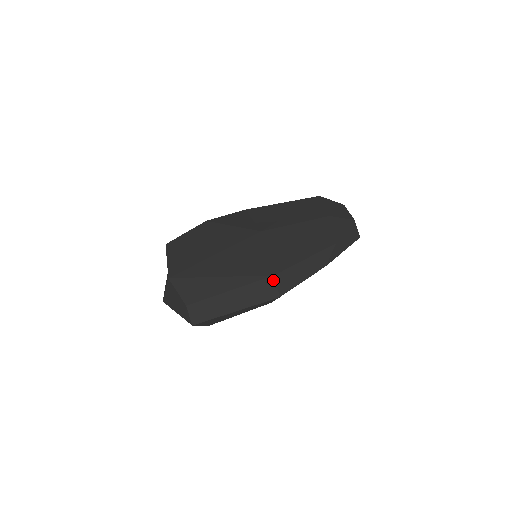
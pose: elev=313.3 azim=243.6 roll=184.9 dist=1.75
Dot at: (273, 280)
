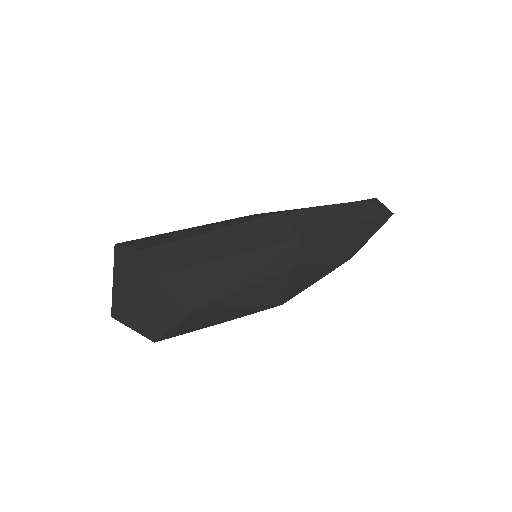
Dot at: (282, 218)
